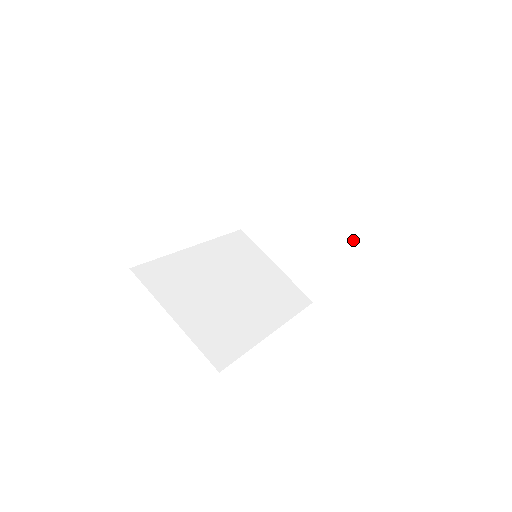
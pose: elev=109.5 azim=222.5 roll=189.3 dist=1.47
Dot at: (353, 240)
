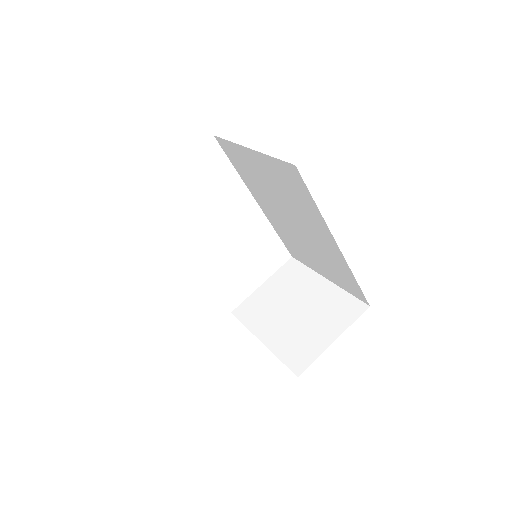
Dot at: (355, 304)
